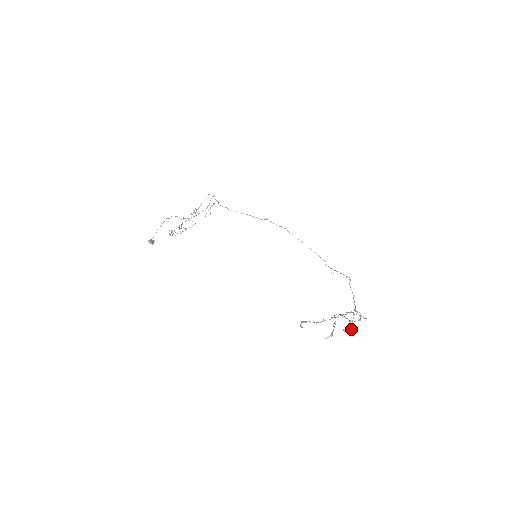
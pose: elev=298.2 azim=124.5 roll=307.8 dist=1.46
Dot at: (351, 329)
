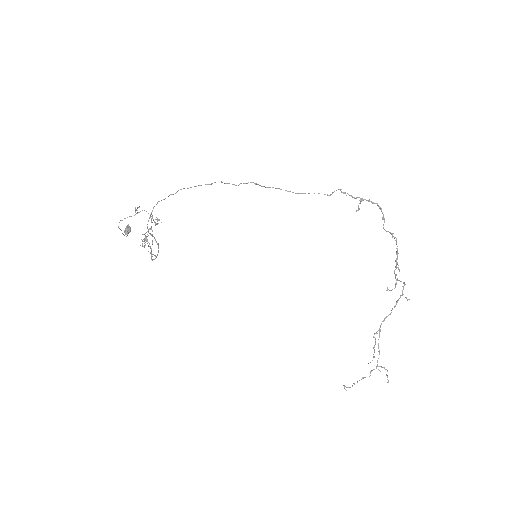
Dot at: occluded
